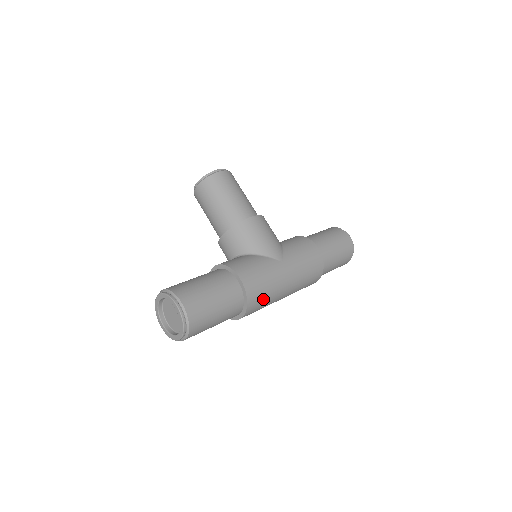
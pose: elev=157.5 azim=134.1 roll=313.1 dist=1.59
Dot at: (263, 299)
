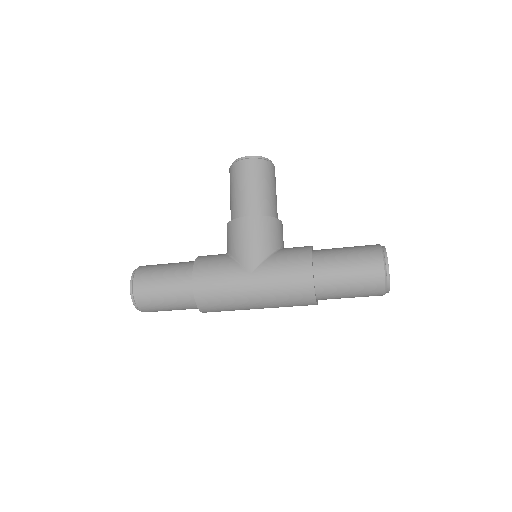
Dot at: (218, 303)
